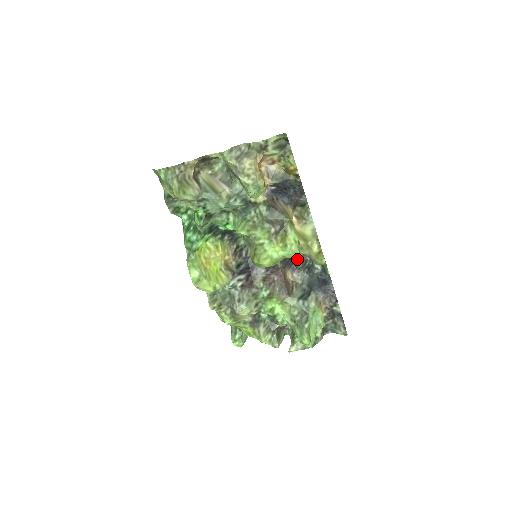
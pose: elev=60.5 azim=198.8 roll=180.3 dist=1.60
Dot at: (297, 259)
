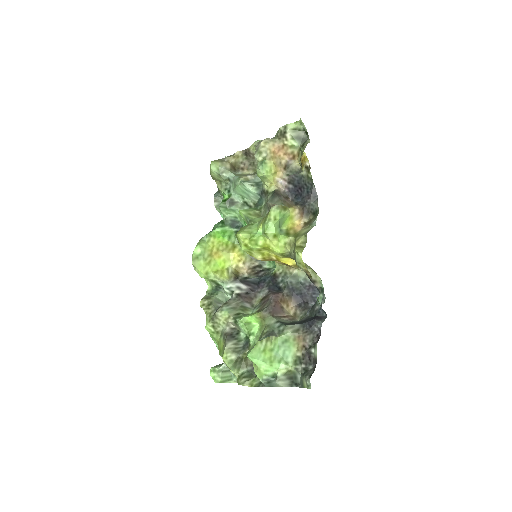
Dot at: (311, 300)
